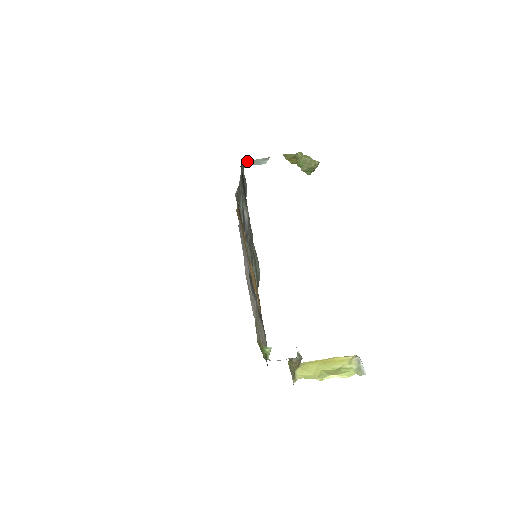
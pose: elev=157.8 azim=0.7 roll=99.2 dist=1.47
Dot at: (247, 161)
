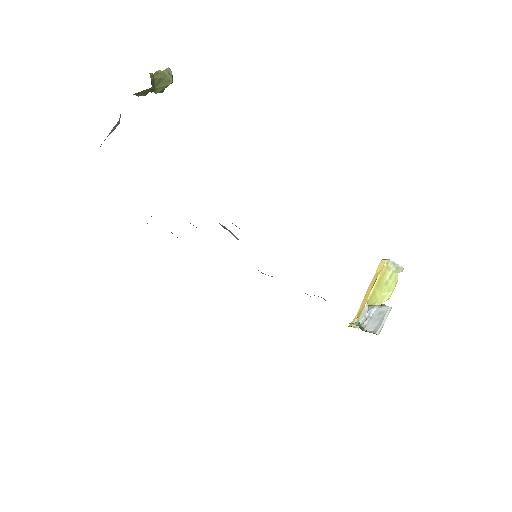
Dot at: occluded
